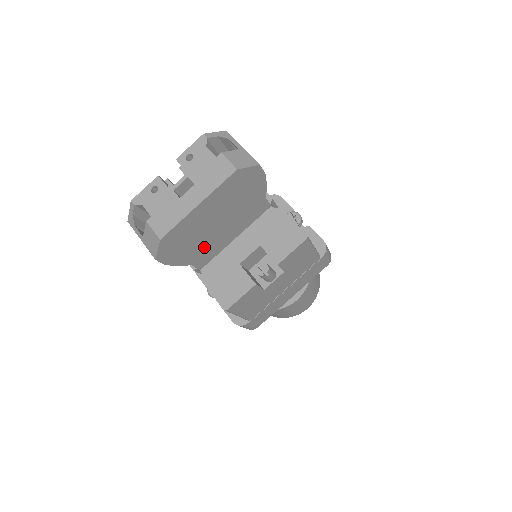
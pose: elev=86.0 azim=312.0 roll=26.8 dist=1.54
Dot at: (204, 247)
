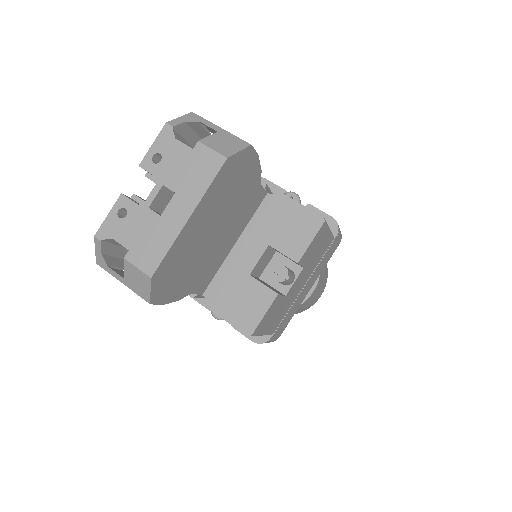
Dot at: (202, 267)
